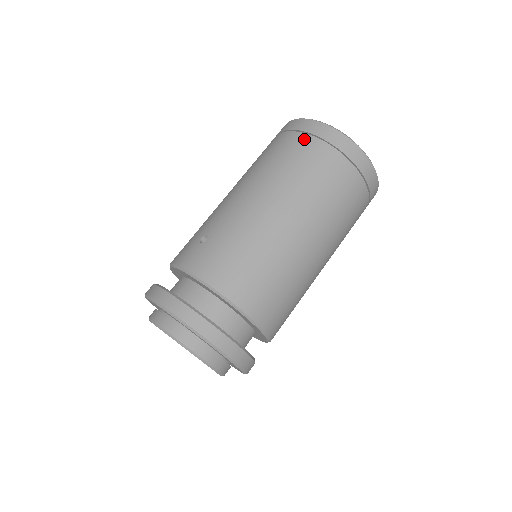
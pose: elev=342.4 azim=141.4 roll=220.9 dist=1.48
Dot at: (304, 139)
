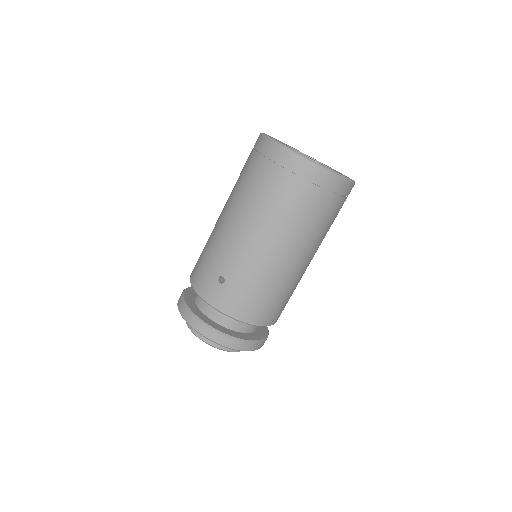
Dot at: (294, 181)
